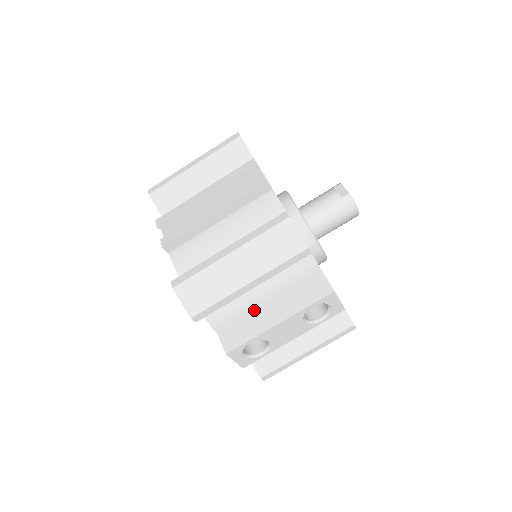
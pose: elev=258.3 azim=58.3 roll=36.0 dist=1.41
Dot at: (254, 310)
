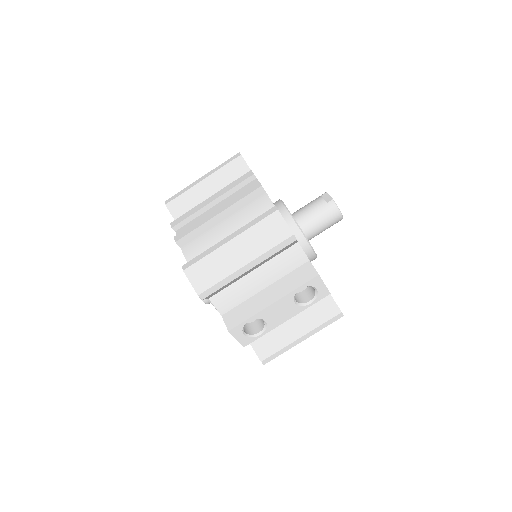
Dot at: (252, 294)
